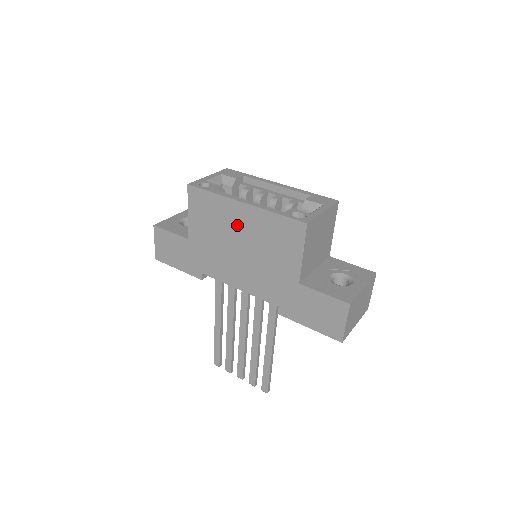
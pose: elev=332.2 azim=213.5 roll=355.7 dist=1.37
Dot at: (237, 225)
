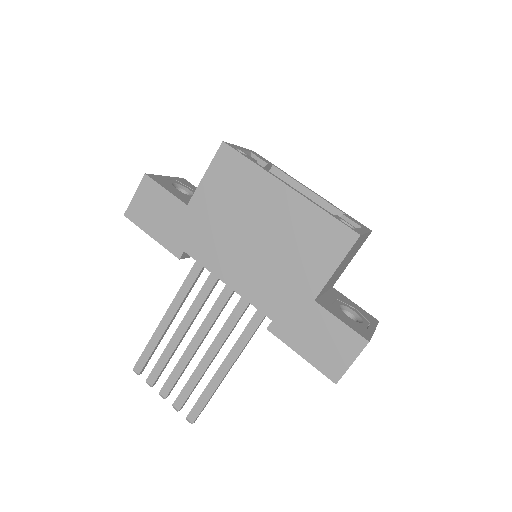
Dot at: (266, 209)
